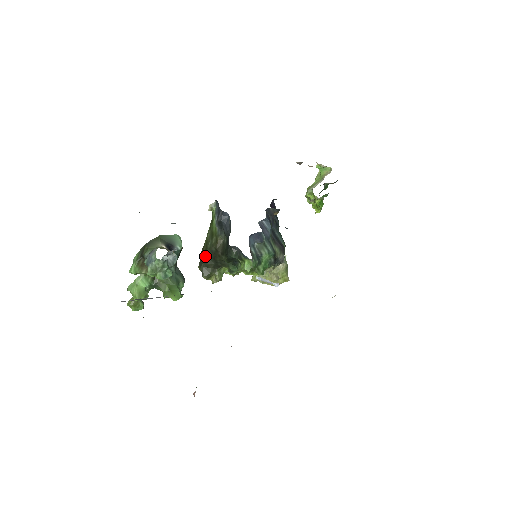
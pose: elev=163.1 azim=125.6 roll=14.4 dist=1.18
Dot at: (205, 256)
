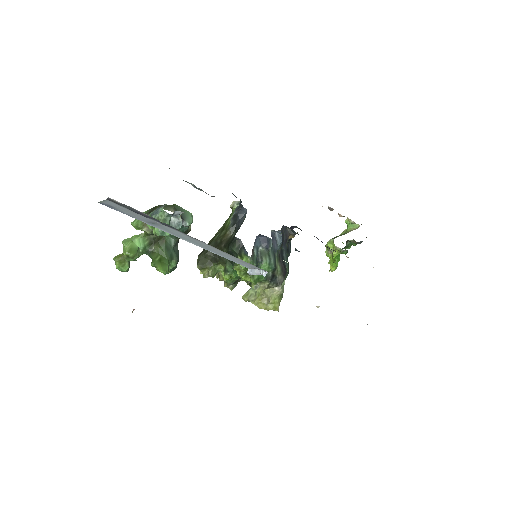
Dot at: occluded
